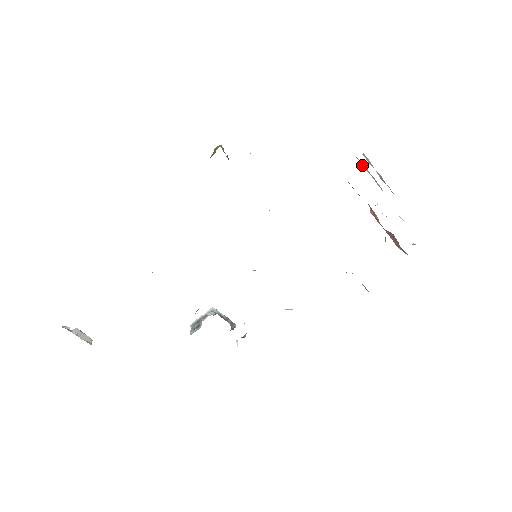
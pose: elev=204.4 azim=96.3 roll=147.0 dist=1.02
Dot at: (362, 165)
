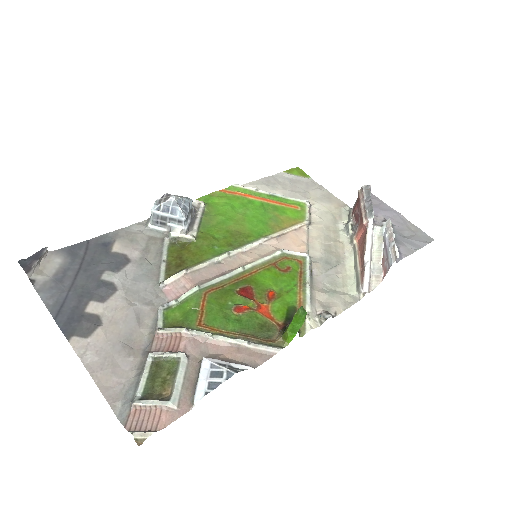
Dot at: (390, 253)
